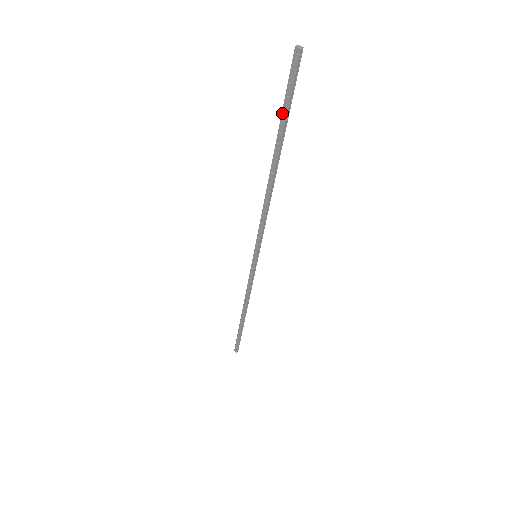
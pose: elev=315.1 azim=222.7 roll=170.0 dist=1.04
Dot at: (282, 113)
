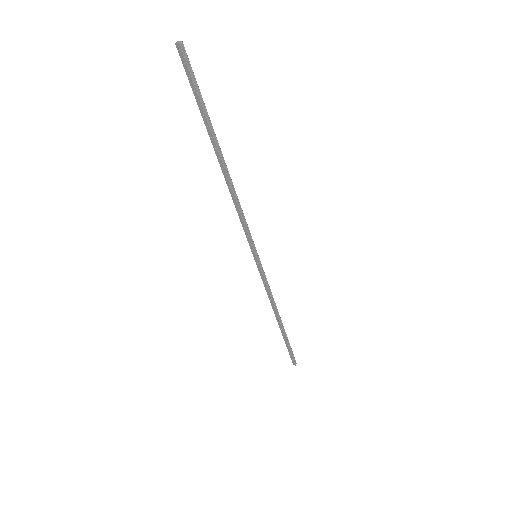
Dot at: (199, 108)
